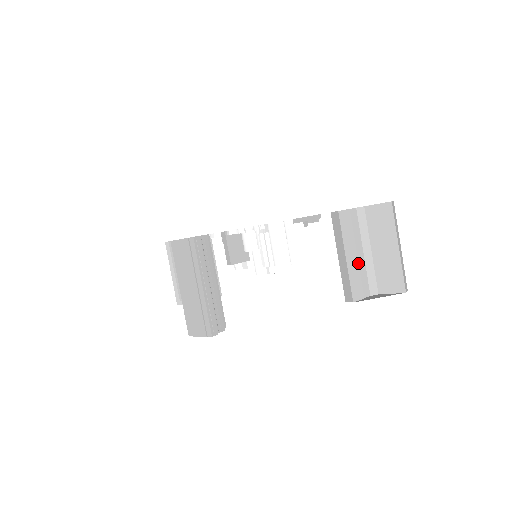
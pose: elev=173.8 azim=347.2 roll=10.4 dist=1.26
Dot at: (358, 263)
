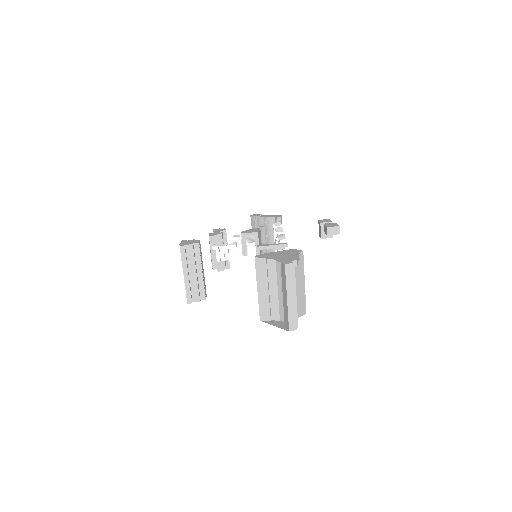
Dot at: (269, 296)
